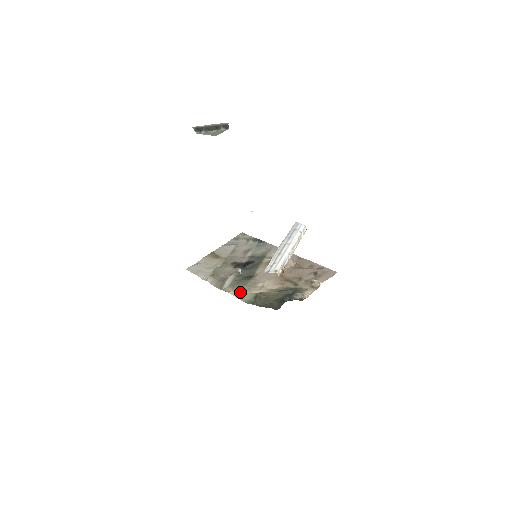
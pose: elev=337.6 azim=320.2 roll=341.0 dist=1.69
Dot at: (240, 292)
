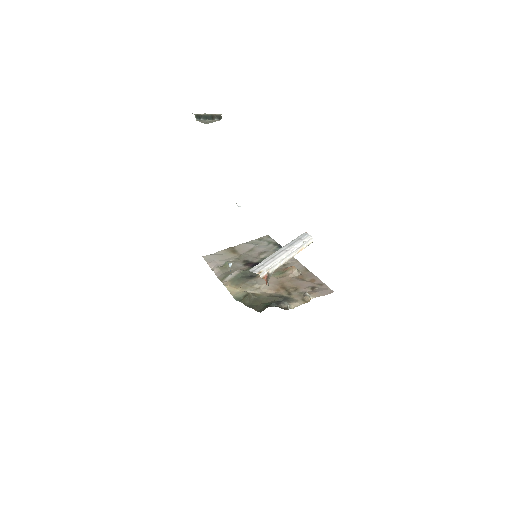
Dot at: (235, 288)
